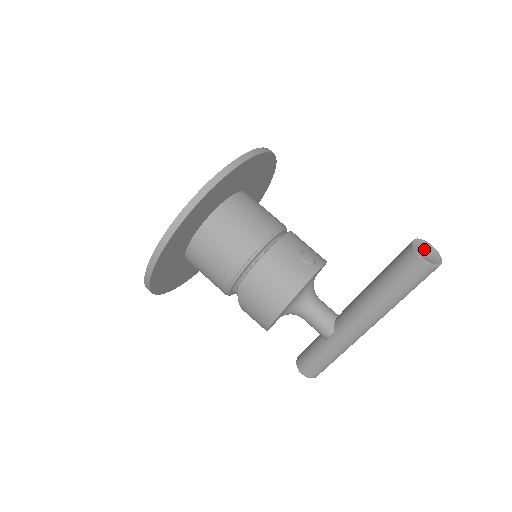
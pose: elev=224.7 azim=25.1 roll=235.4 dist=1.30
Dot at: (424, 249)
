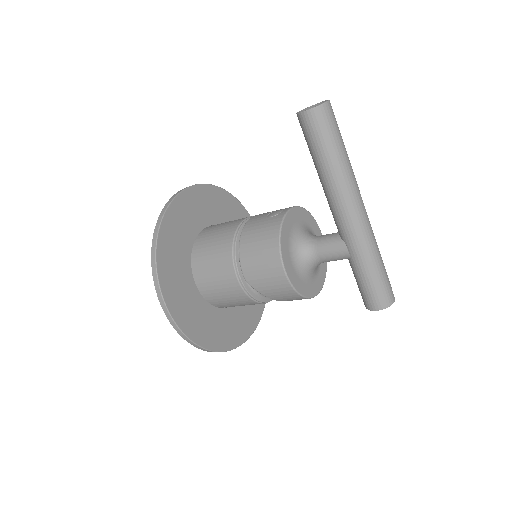
Dot at: occluded
